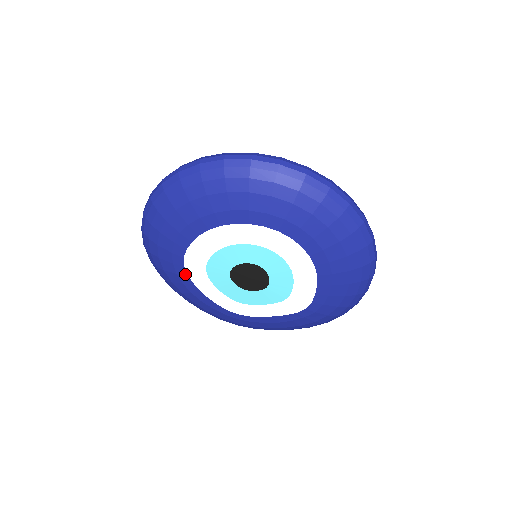
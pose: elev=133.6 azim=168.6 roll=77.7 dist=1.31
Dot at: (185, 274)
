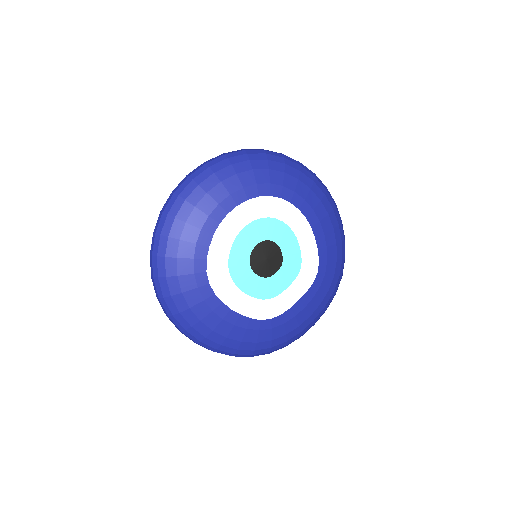
Dot at: (212, 294)
